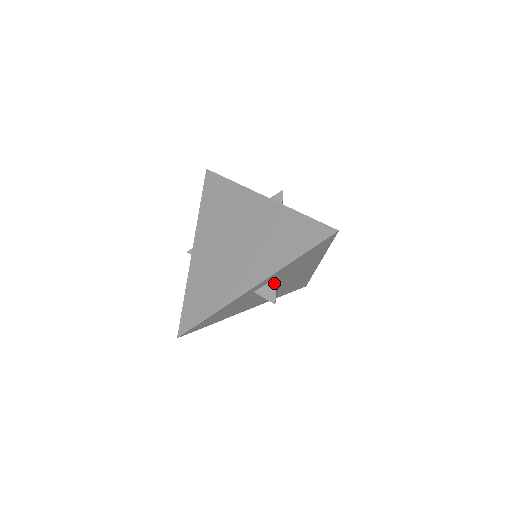
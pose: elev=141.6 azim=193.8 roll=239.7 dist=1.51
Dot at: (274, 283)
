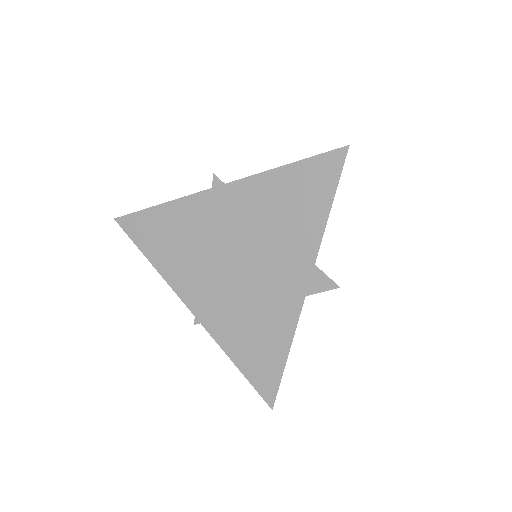
Dot at: occluded
